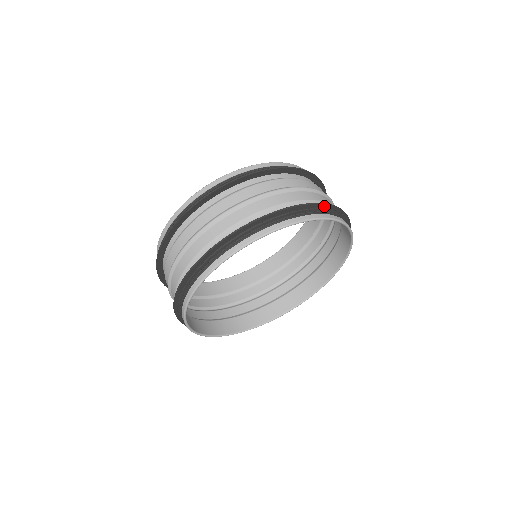
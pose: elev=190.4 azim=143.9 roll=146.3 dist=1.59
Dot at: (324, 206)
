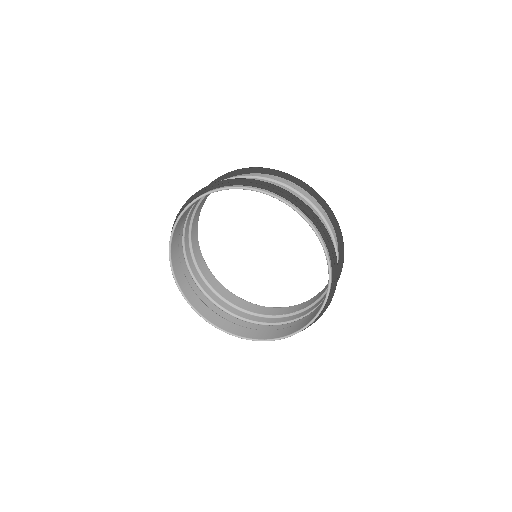
Dot at: (332, 251)
